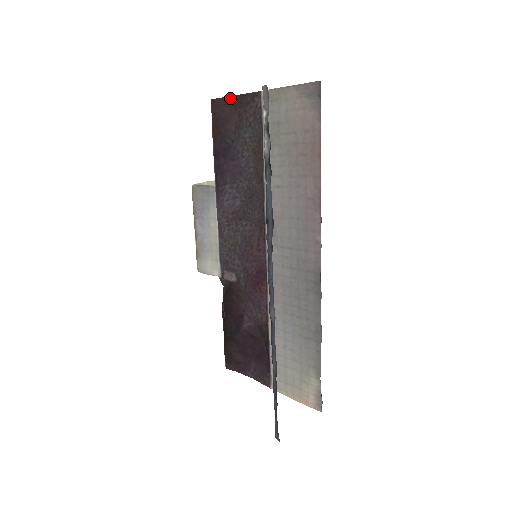
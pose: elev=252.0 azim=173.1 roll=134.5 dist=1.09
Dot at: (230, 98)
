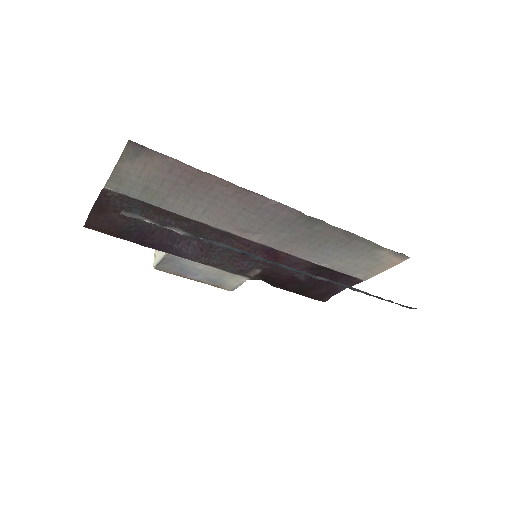
Dot at: (92, 212)
